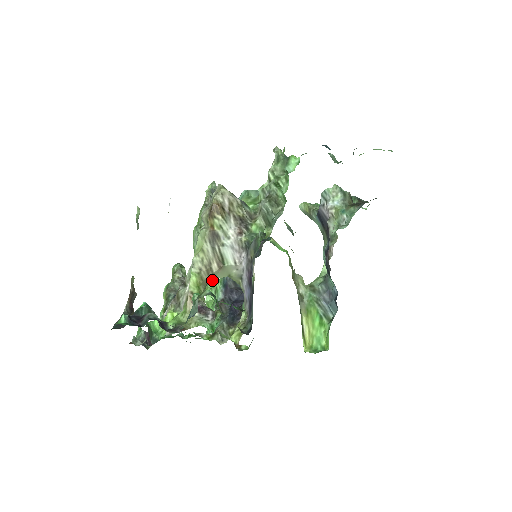
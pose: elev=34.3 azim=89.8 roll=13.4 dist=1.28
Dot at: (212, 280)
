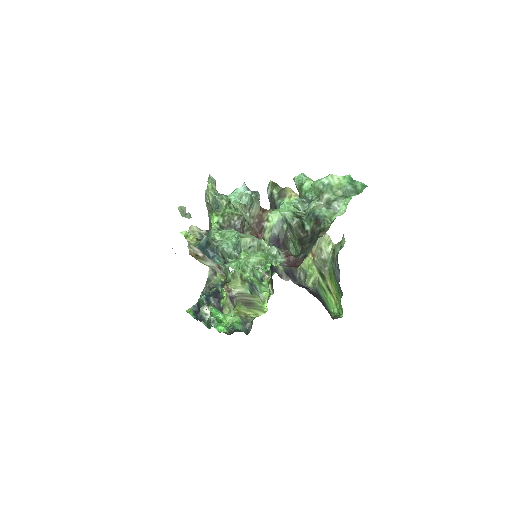
Dot at: occluded
